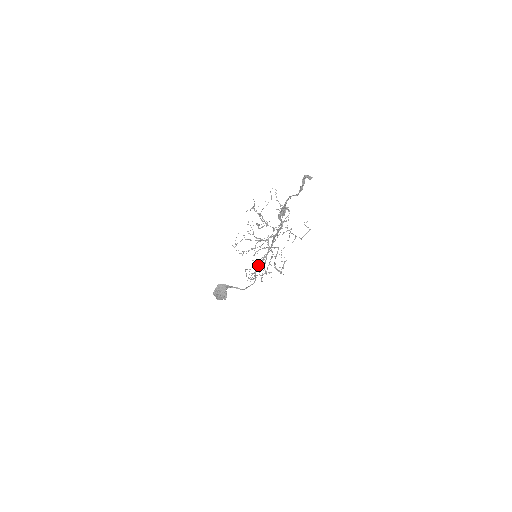
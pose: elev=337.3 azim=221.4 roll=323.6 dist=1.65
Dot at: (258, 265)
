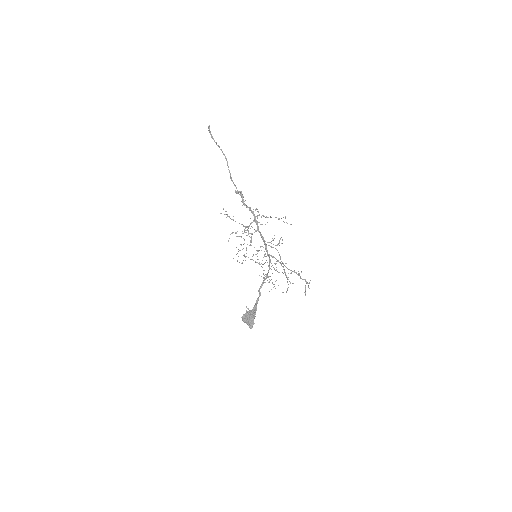
Dot at: (268, 271)
